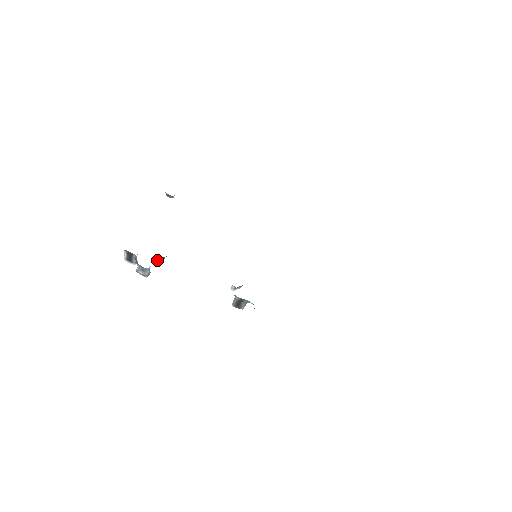
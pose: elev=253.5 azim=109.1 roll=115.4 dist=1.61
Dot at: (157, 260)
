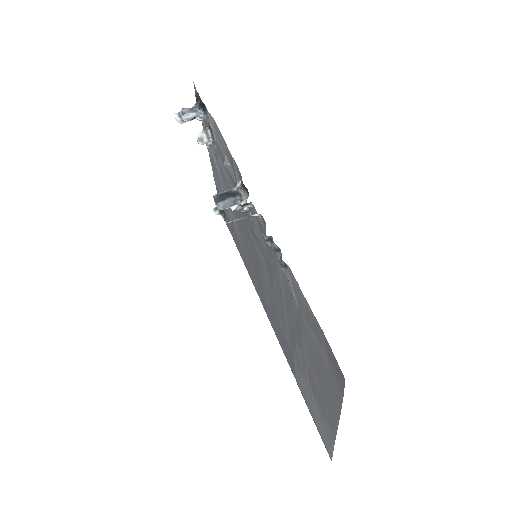
Dot at: (206, 129)
